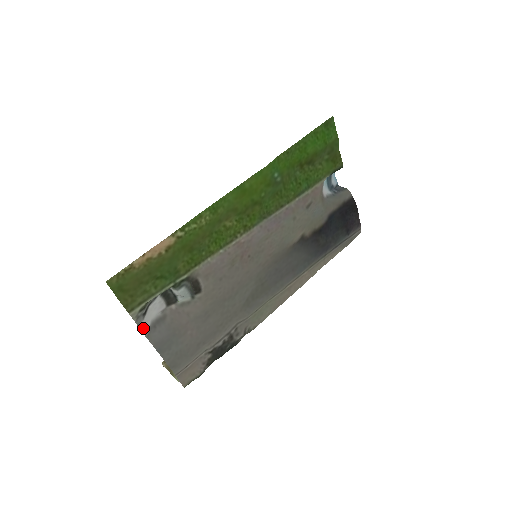
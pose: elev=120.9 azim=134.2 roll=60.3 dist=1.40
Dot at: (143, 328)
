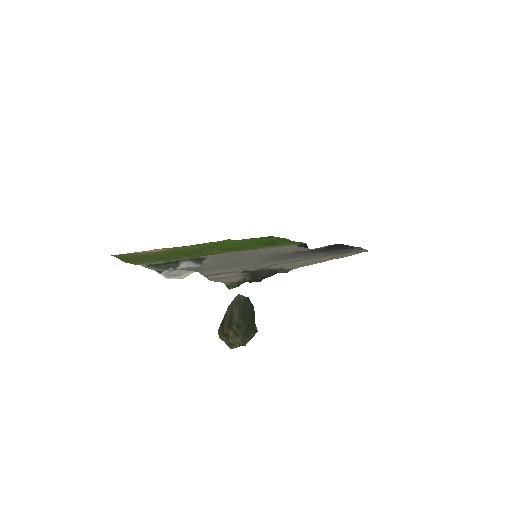
Dot at: occluded
